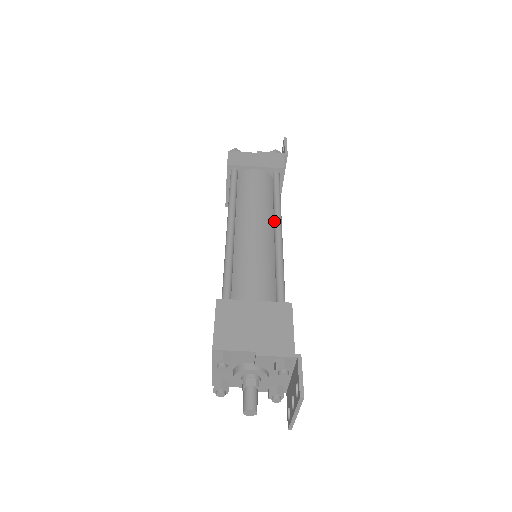
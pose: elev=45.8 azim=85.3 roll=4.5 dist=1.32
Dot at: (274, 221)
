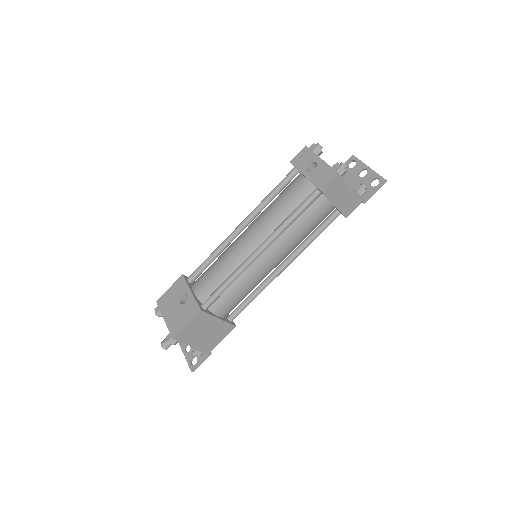
Dot at: (289, 259)
